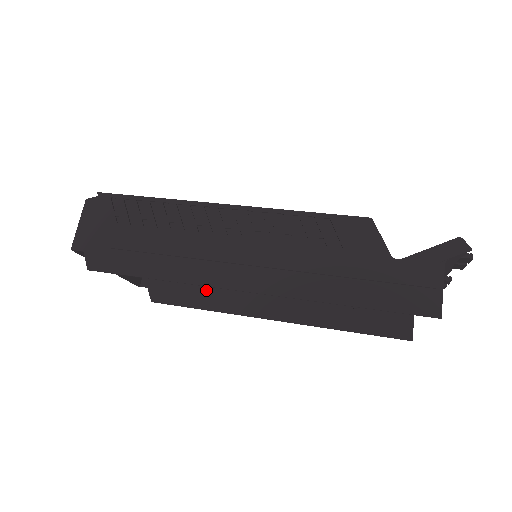
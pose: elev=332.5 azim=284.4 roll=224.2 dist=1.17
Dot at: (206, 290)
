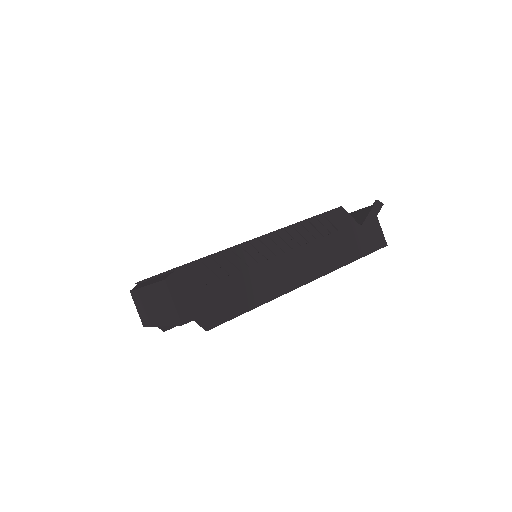
Dot at: occluded
